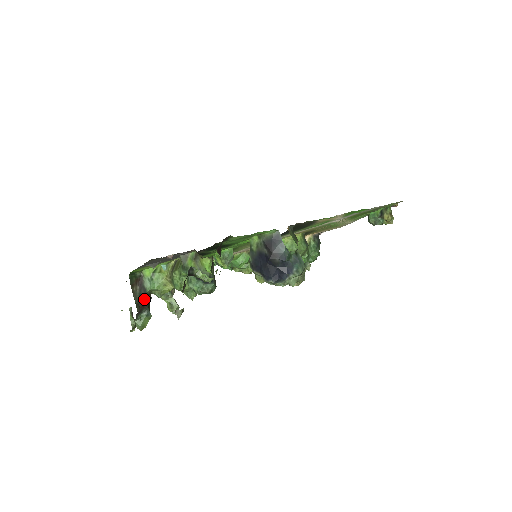
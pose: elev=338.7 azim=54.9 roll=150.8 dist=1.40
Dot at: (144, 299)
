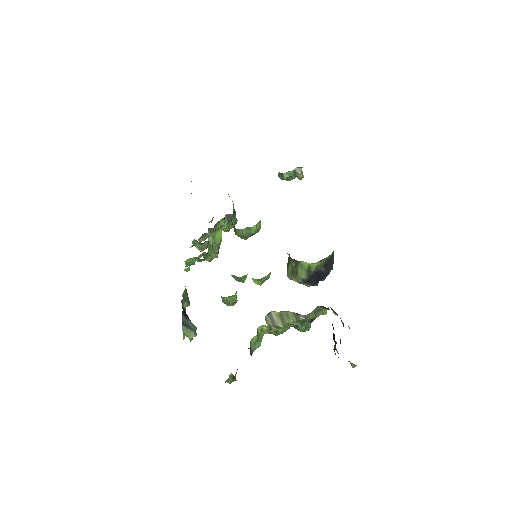
Dot at: occluded
